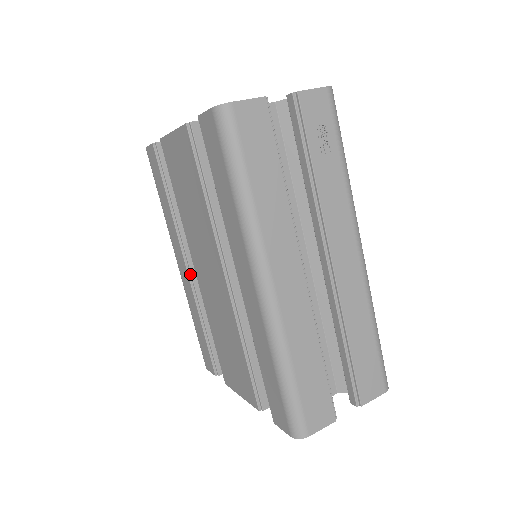
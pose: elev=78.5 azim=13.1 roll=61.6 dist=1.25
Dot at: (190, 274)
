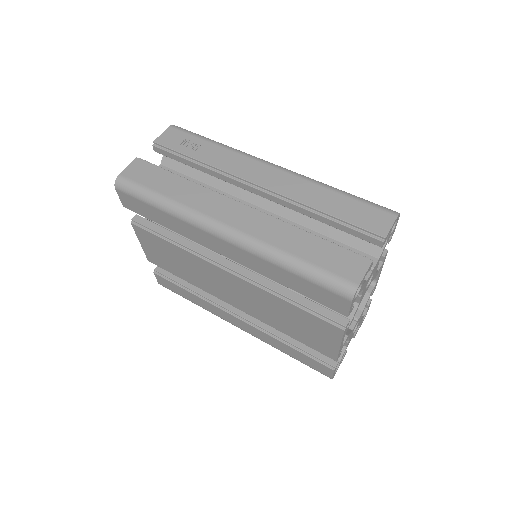
Dot at: (244, 320)
